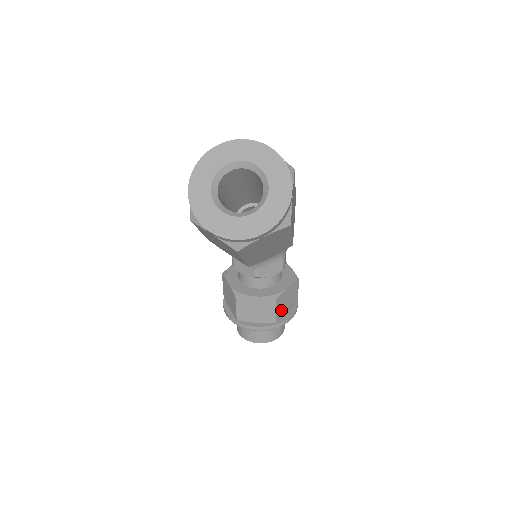
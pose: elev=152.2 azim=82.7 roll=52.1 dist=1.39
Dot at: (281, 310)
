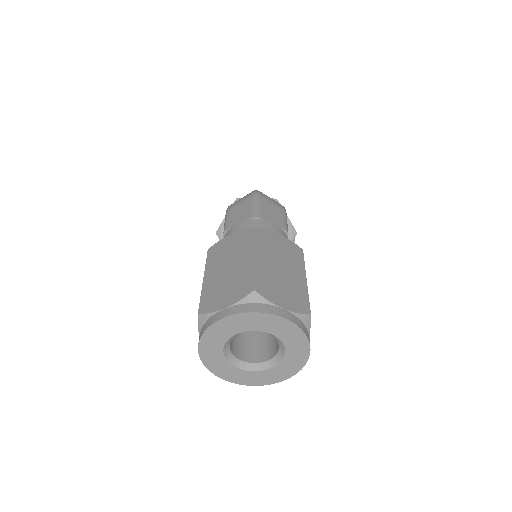
Dot at: occluded
